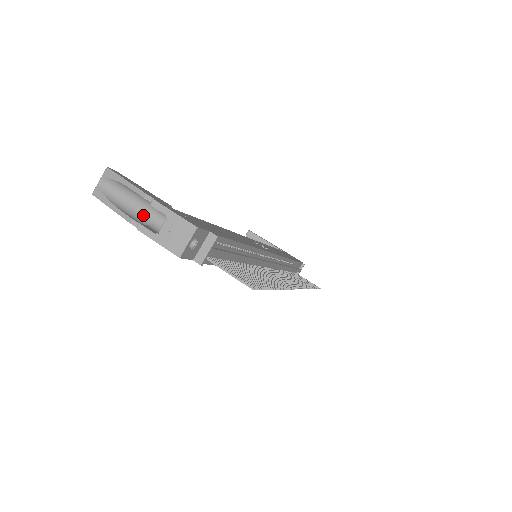
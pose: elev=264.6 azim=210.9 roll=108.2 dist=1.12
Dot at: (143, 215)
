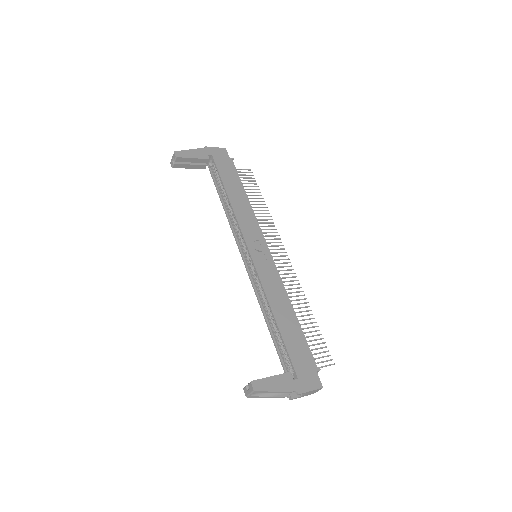
Dot at: occluded
